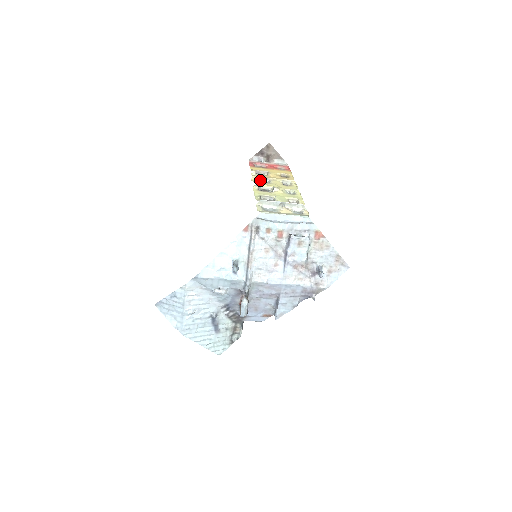
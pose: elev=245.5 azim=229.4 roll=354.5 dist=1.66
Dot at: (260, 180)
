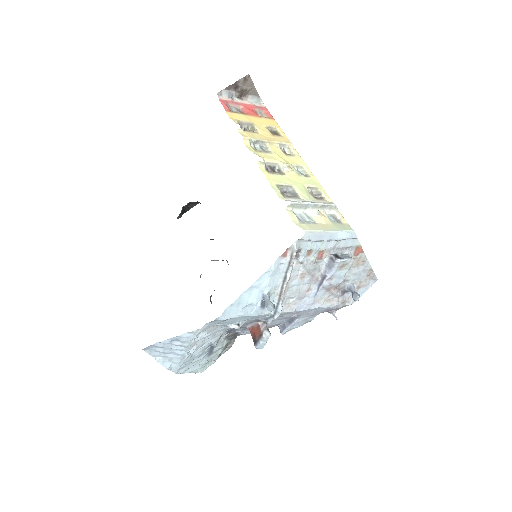
Dot at: (253, 143)
